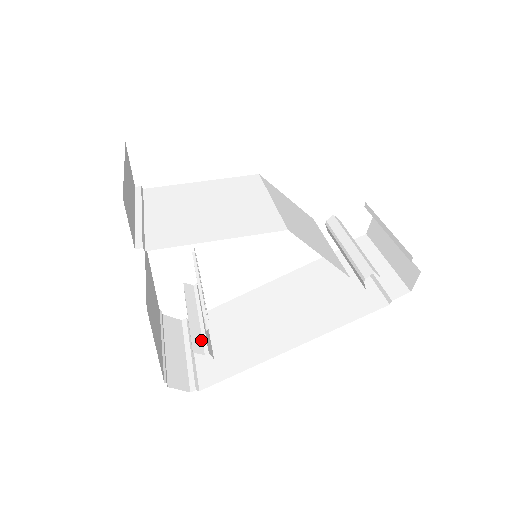
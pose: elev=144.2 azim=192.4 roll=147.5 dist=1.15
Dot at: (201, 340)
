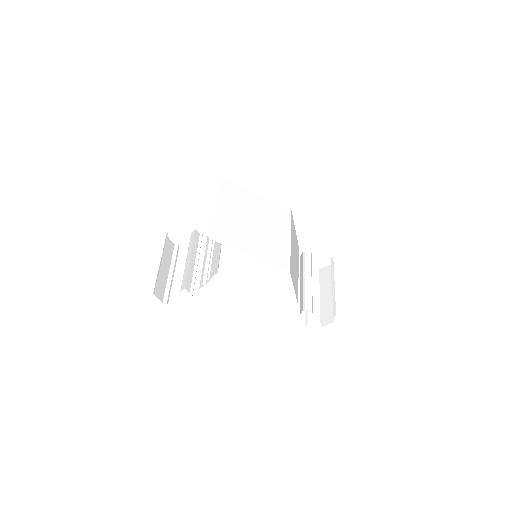
Dot at: (191, 281)
